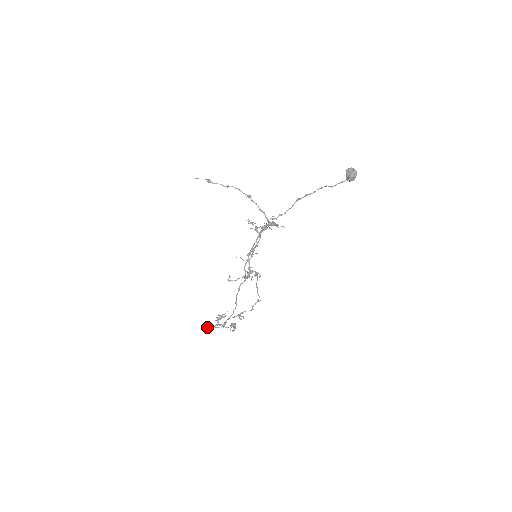
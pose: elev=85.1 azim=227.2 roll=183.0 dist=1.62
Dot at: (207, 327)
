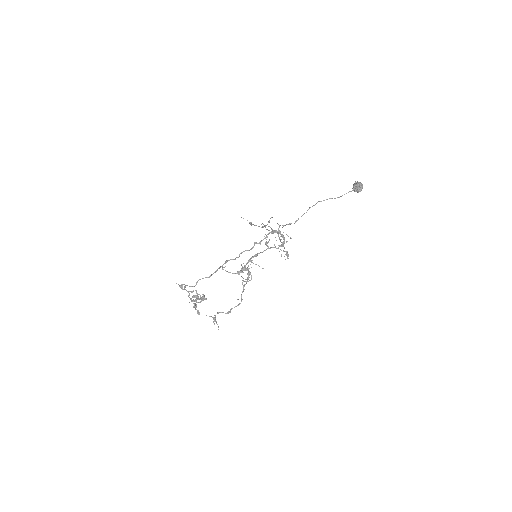
Dot at: (180, 286)
